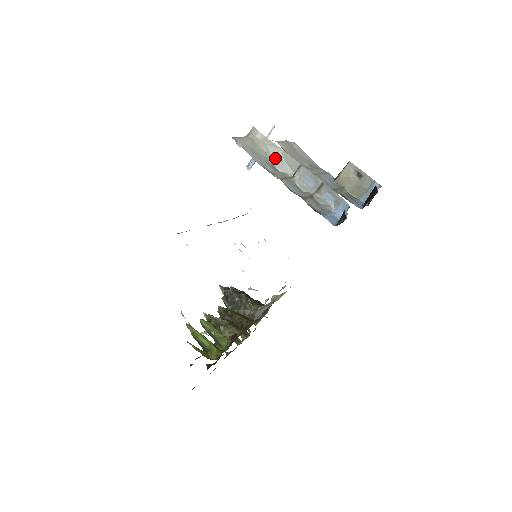
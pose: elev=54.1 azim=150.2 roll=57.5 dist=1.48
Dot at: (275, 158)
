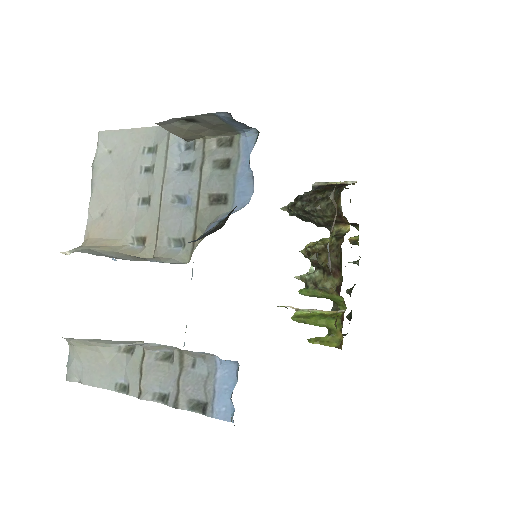
Dot at: (108, 343)
